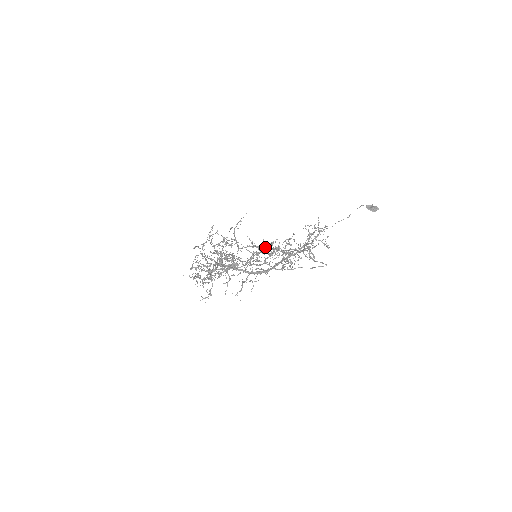
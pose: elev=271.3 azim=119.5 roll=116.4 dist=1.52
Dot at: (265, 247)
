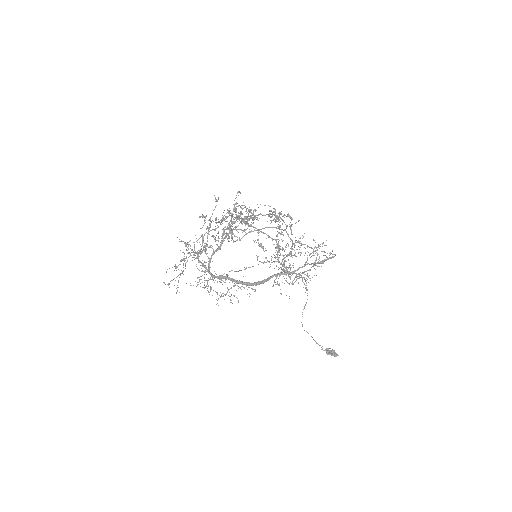
Dot at: (274, 239)
